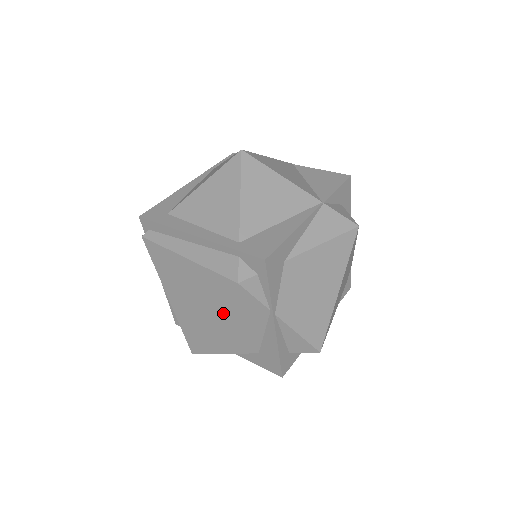
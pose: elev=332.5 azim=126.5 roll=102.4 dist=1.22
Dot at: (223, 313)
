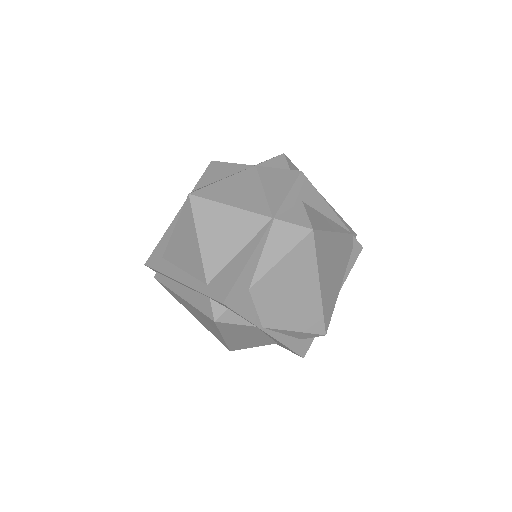
Dot at: (224, 334)
